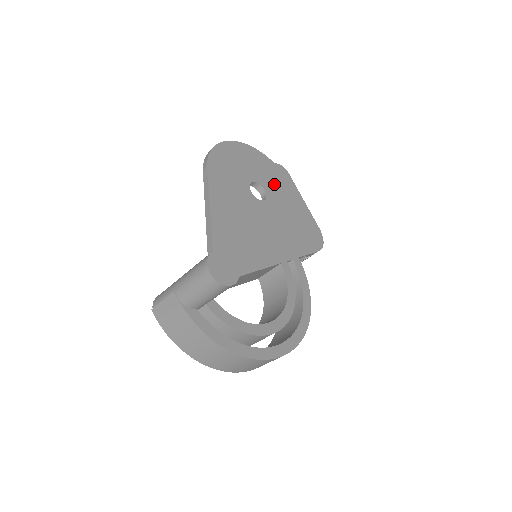
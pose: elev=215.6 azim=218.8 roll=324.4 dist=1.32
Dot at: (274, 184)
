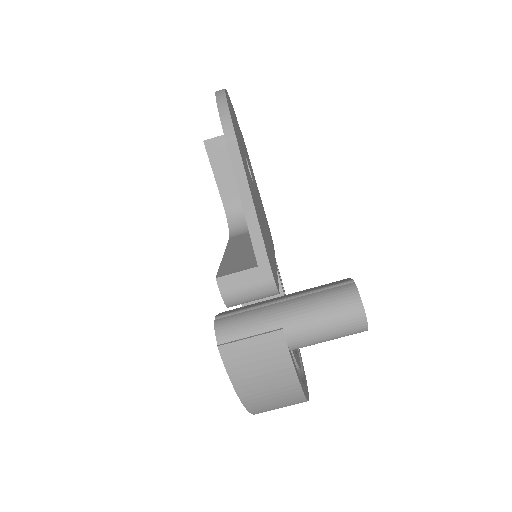
Dot at: occluded
